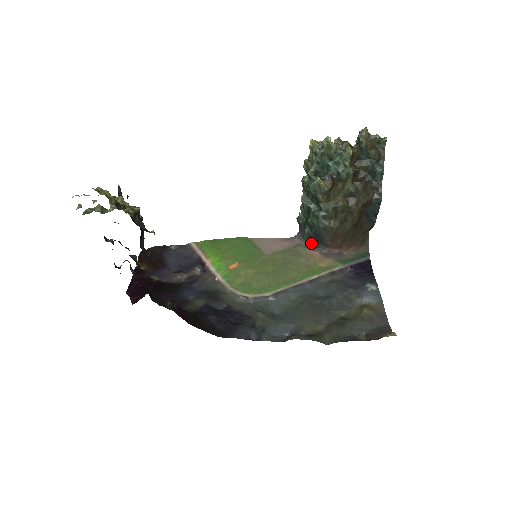
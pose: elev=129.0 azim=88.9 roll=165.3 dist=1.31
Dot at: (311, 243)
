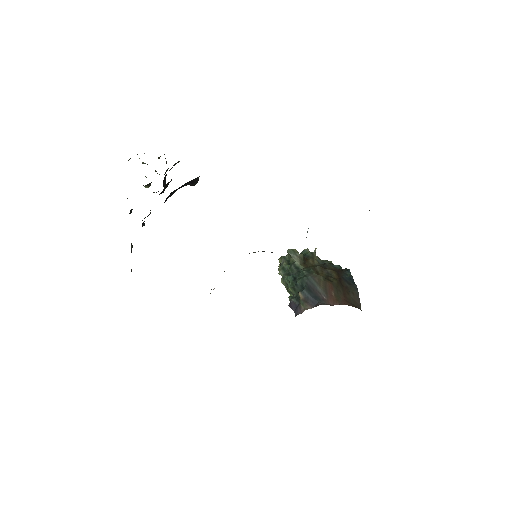
Dot at: (310, 307)
